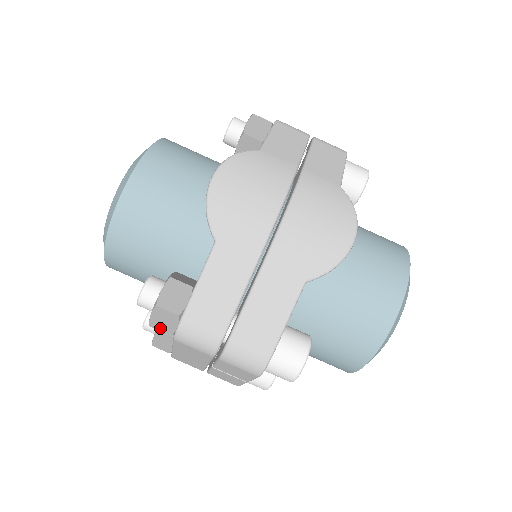
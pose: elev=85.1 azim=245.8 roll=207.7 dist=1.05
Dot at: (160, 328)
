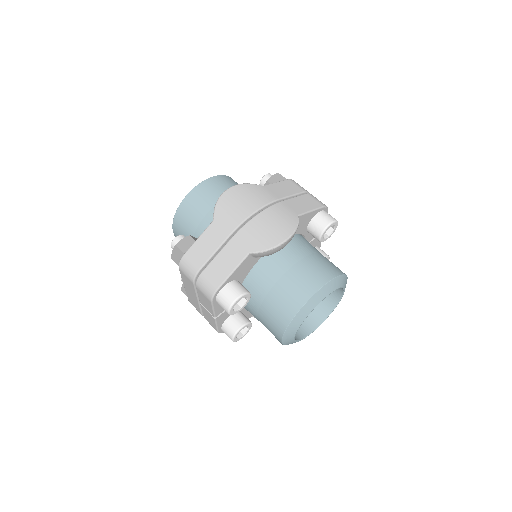
Dot at: (175, 260)
